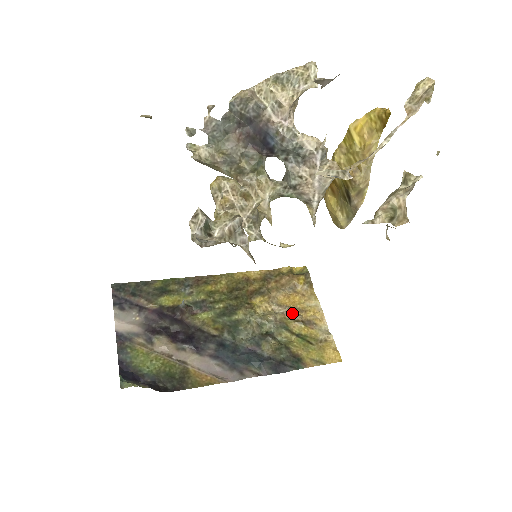
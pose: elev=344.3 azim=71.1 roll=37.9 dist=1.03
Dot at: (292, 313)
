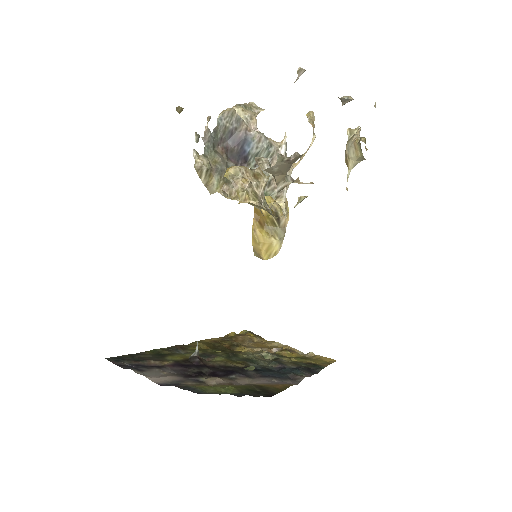
Dot at: (273, 348)
